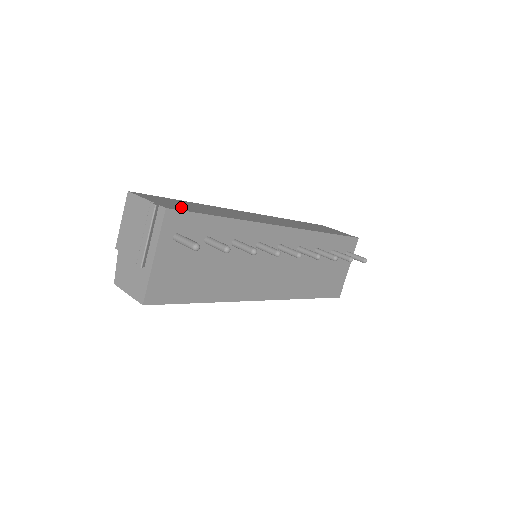
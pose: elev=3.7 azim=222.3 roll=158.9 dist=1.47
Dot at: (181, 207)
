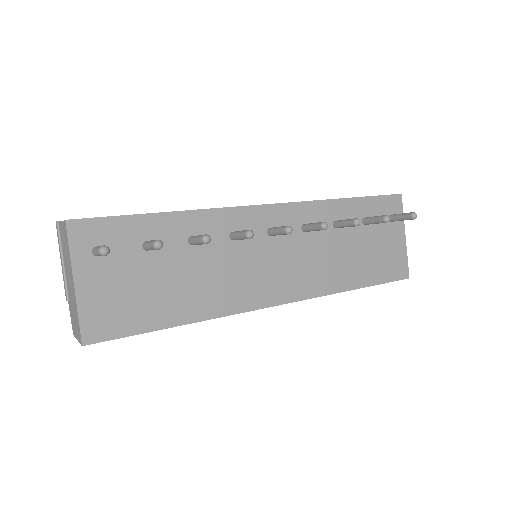
Dot at: occluded
